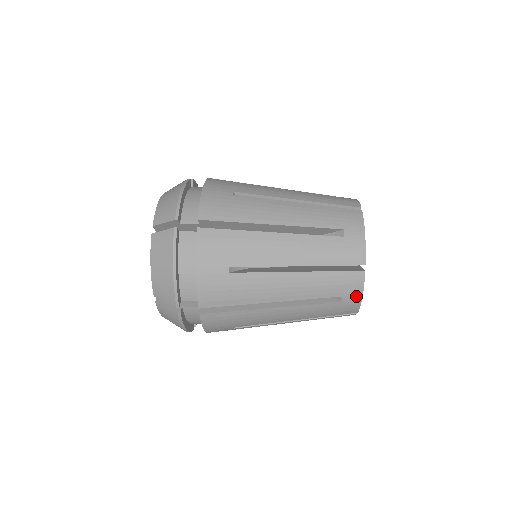
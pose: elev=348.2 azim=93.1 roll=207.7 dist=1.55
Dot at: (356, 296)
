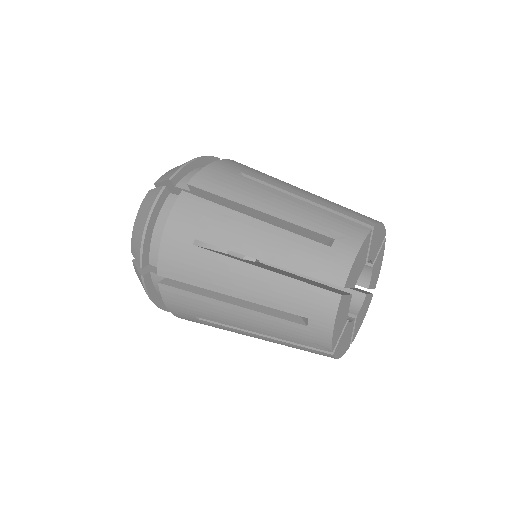
Dot at: (326, 324)
